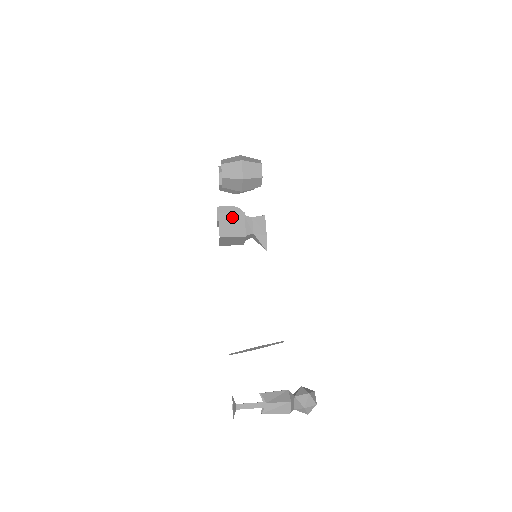
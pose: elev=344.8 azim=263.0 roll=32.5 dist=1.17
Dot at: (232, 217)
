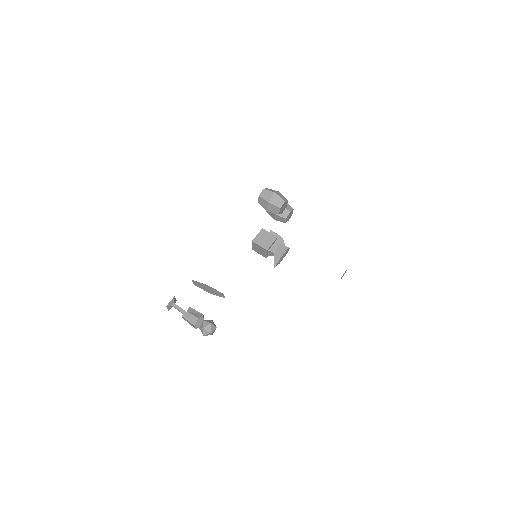
Dot at: (268, 235)
